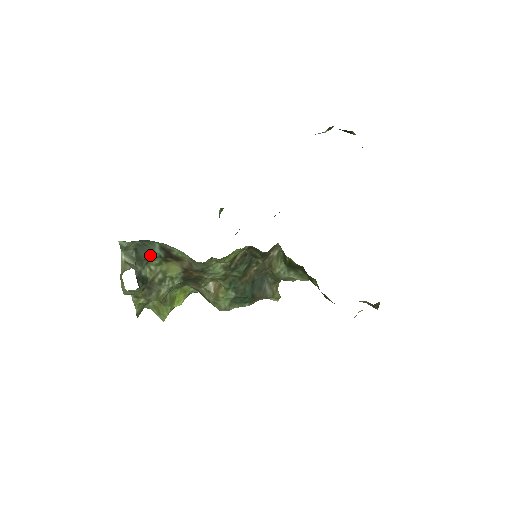
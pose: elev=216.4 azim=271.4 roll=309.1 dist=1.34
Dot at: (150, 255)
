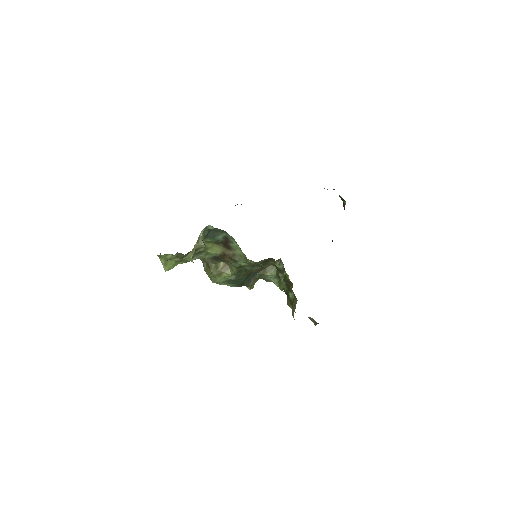
Dot at: (213, 237)
